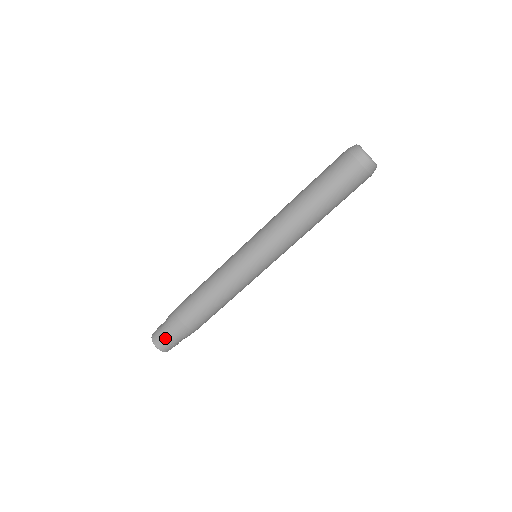
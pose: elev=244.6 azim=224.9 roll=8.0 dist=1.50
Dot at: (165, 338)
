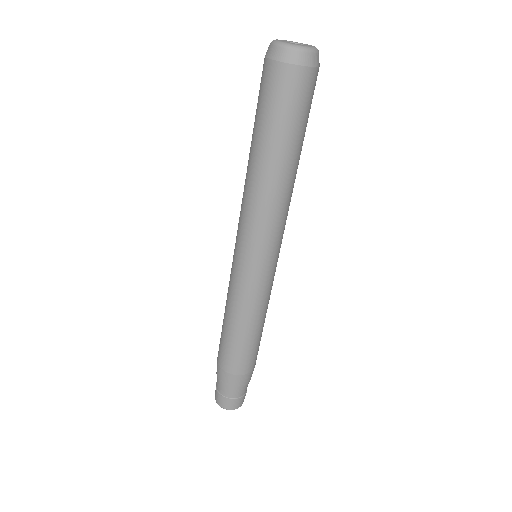
Dot at: (225, 396)
